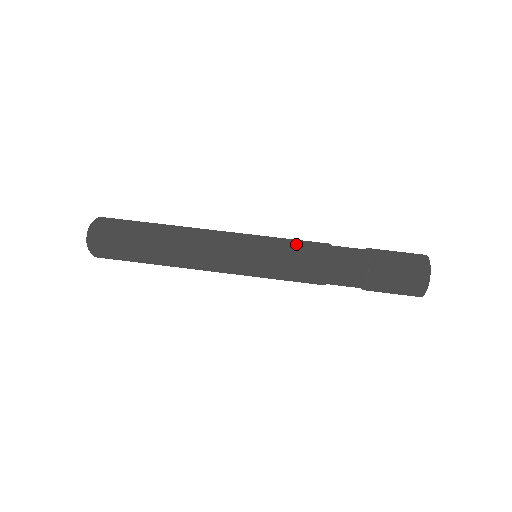
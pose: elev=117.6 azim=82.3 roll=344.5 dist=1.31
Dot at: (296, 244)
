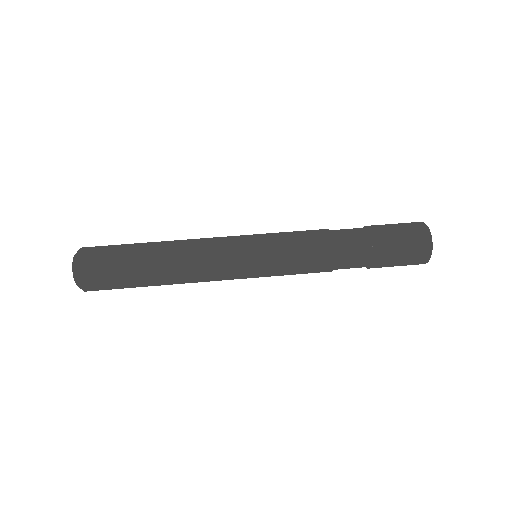
Dot at: (296, 237)
